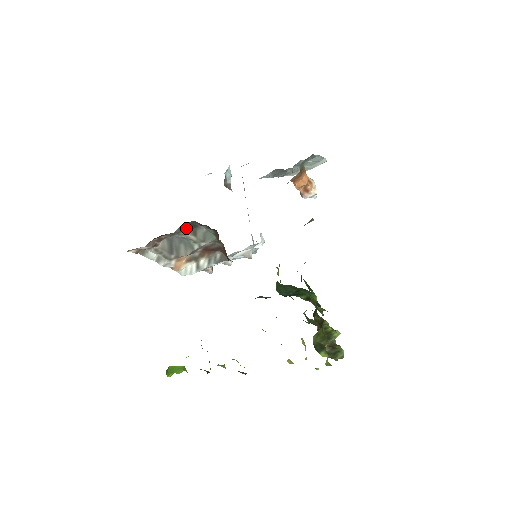
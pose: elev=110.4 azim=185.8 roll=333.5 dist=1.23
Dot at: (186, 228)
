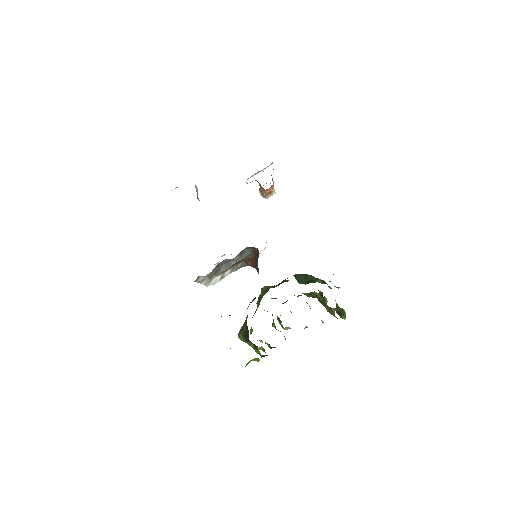
Dot at: (240, 253)
